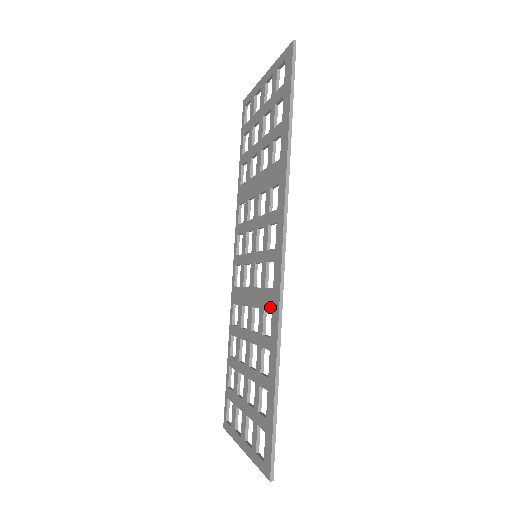
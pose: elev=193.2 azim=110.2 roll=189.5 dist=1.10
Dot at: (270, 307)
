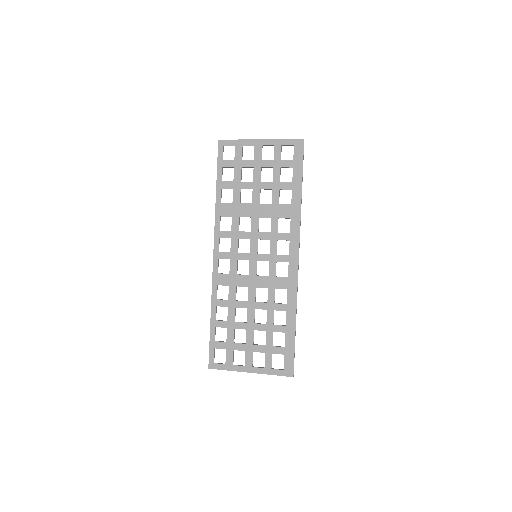
Dot at: (285, 288)
